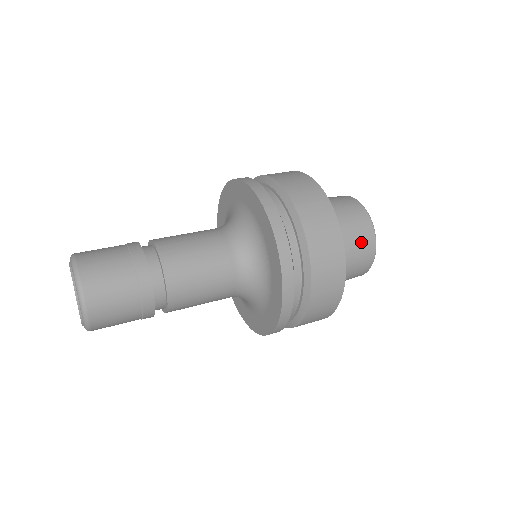
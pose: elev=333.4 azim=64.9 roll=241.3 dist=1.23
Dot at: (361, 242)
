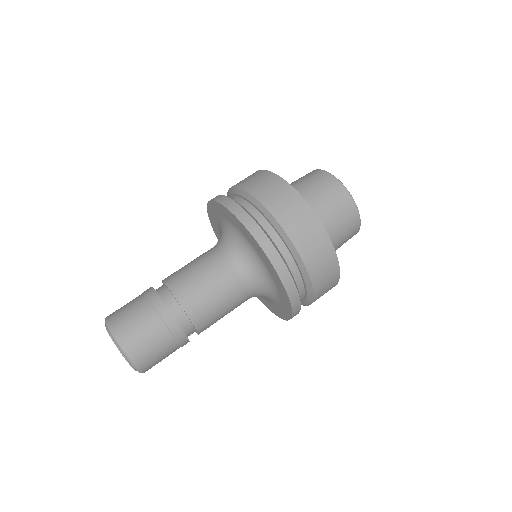
Dot at: occluded
